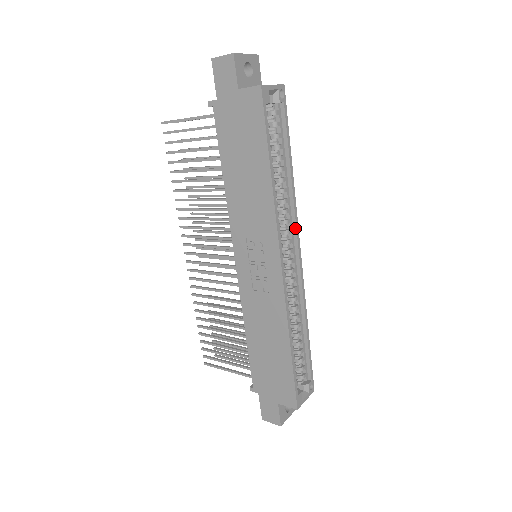
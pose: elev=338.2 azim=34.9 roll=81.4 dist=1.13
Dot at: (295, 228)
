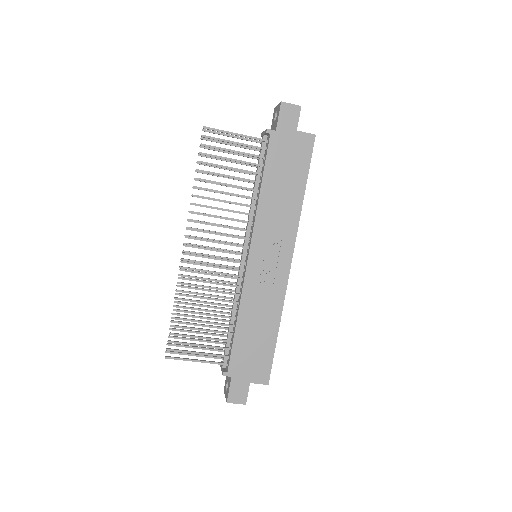
Dot at: occluded
